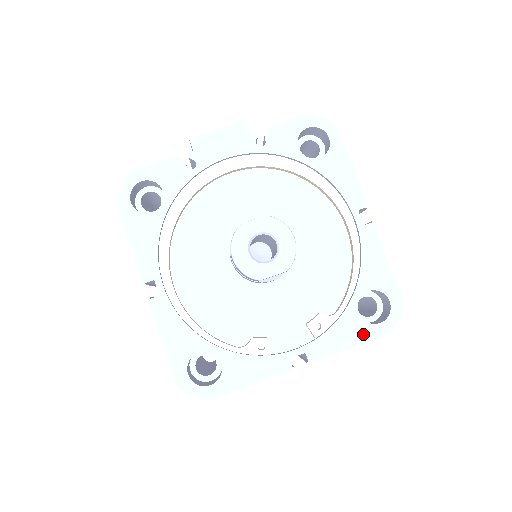
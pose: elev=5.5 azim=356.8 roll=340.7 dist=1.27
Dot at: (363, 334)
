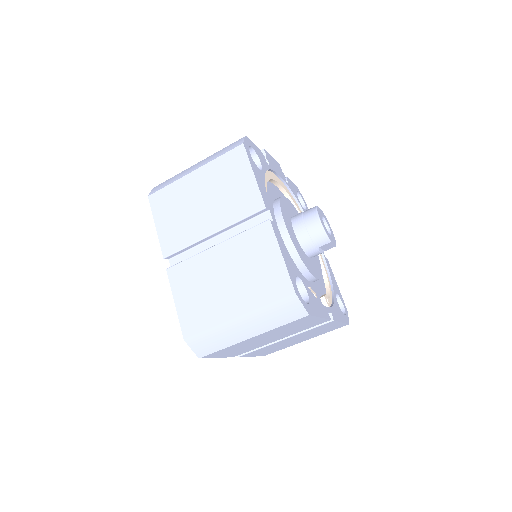
Dot at: (343, 317)
